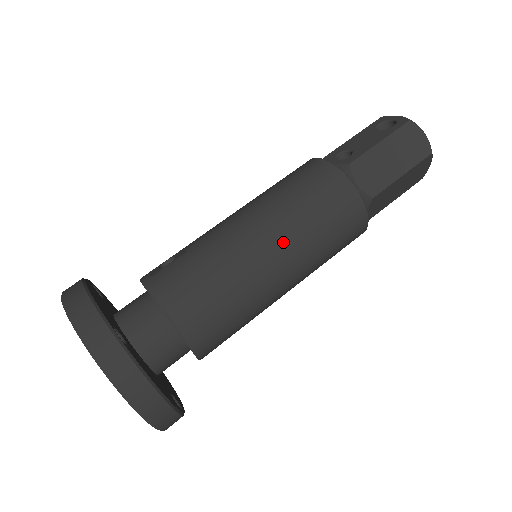
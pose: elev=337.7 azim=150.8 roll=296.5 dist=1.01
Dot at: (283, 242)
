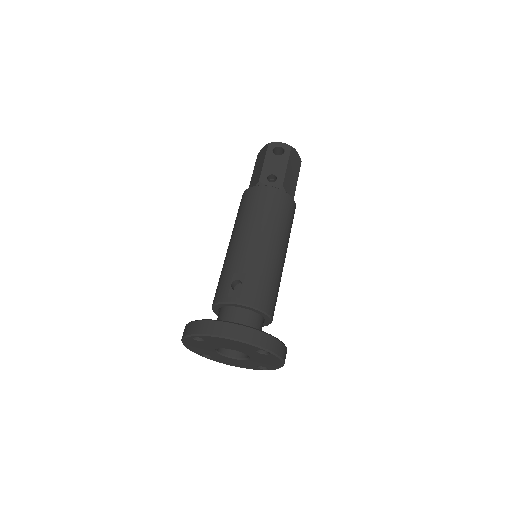
Dot at: (284, 245)
